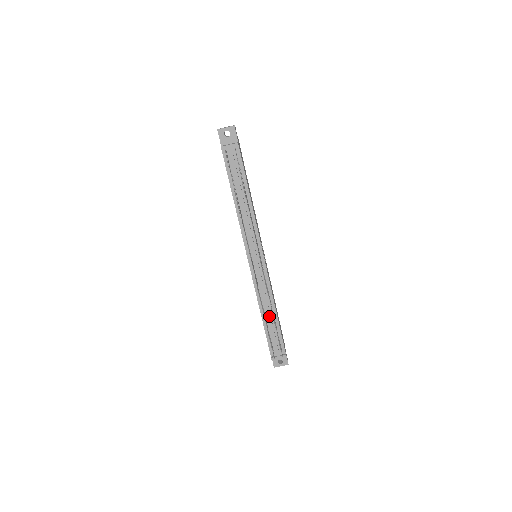
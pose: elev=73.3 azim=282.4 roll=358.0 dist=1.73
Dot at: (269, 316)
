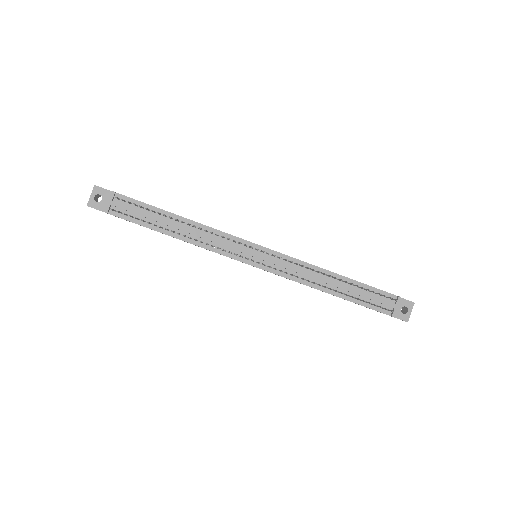
Dot at: (336, 285)
